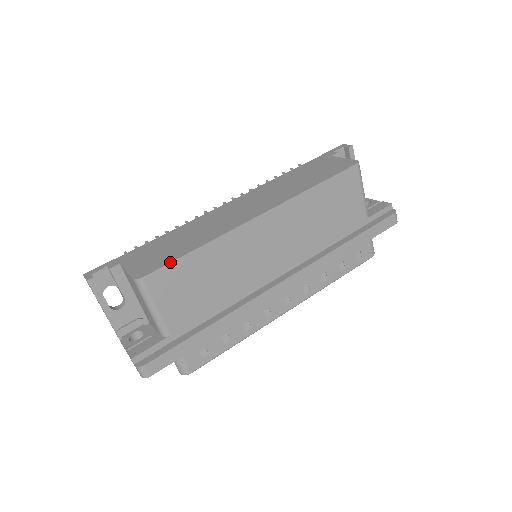
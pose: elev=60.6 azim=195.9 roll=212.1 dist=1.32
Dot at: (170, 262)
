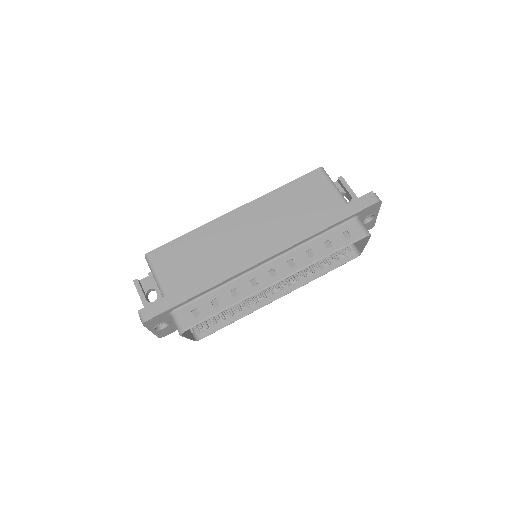
Dot at: (167, 243)
